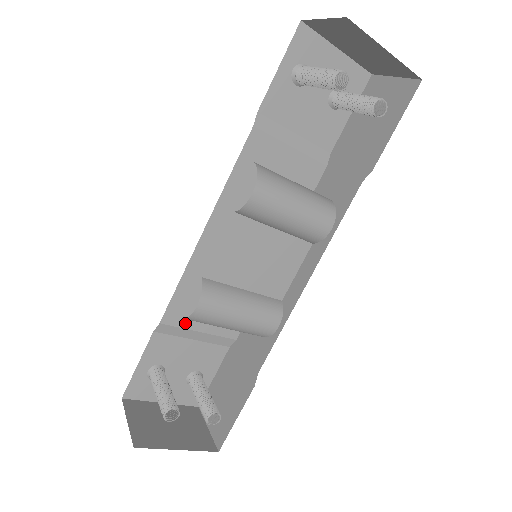
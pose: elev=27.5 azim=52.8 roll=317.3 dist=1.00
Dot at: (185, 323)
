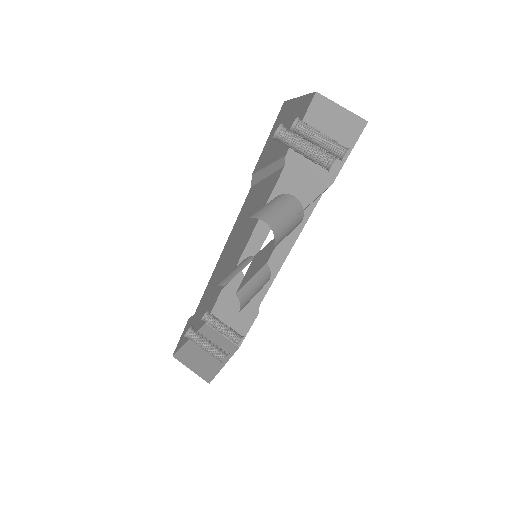
Dot at: (205, 302)
